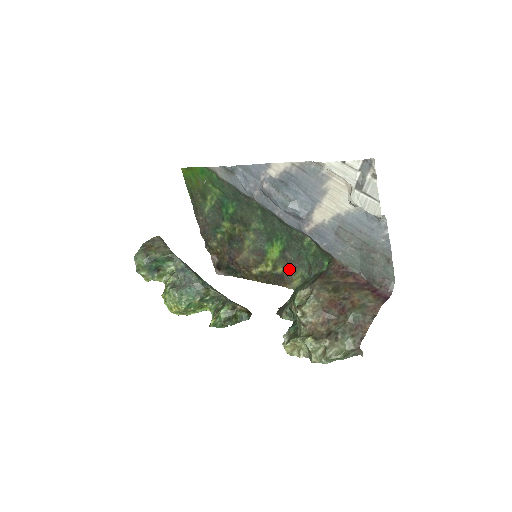
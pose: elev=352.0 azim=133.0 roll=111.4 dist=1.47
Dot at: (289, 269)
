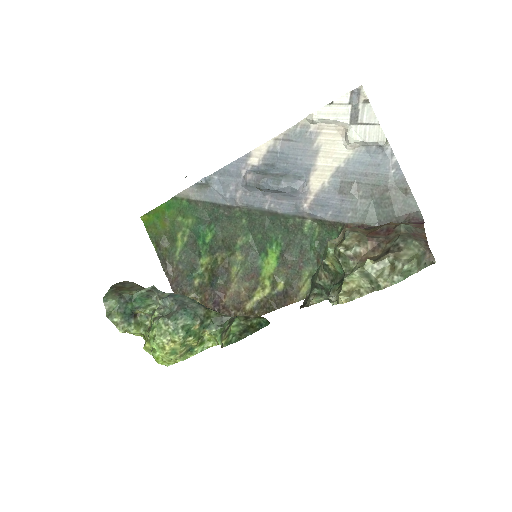
Dot at: (292, 277)
